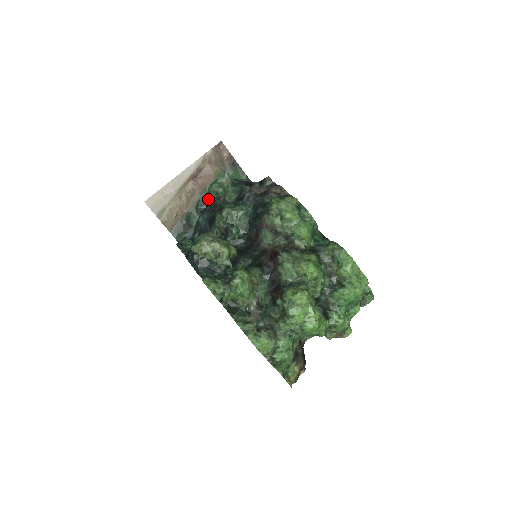
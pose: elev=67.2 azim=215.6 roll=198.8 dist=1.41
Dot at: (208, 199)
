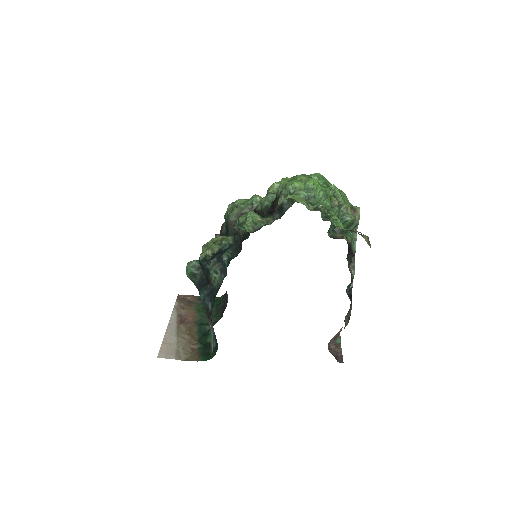
Dot at: (205, 325)
